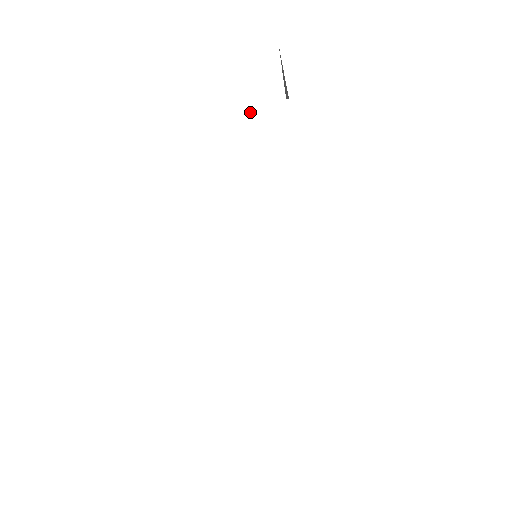
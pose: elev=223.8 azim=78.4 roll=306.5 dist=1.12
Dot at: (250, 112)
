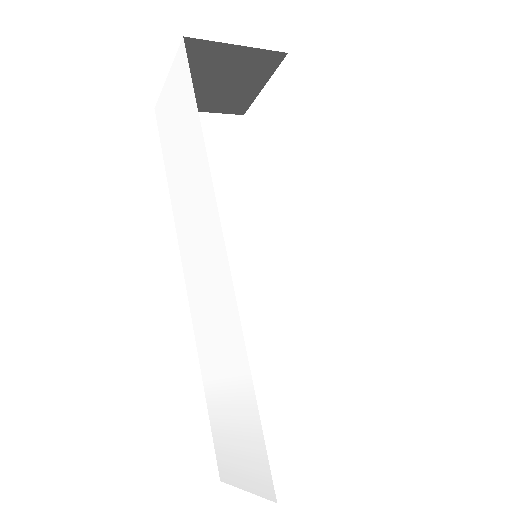
Dot at: (183, 120)
